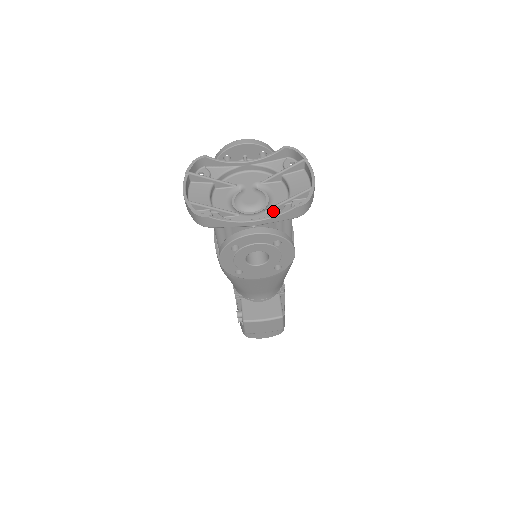
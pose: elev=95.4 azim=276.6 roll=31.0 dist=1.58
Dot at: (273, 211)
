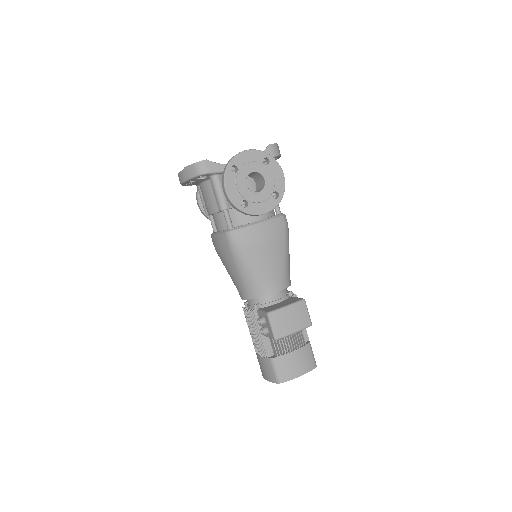
Dot at: occluded
